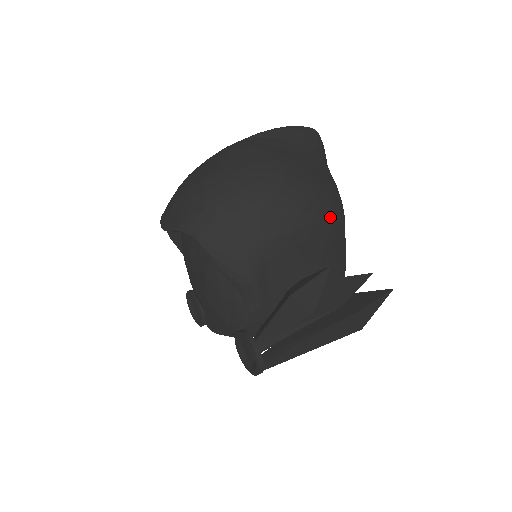
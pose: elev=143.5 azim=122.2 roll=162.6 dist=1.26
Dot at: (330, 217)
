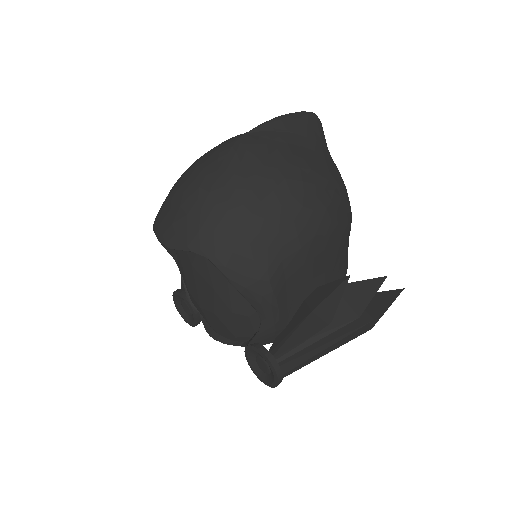
Dot at: (344, 220)
